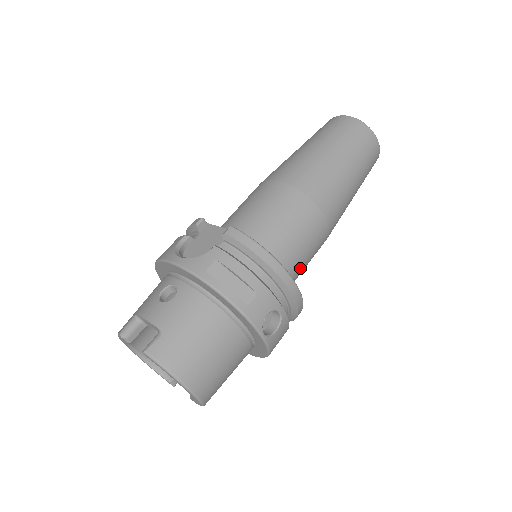
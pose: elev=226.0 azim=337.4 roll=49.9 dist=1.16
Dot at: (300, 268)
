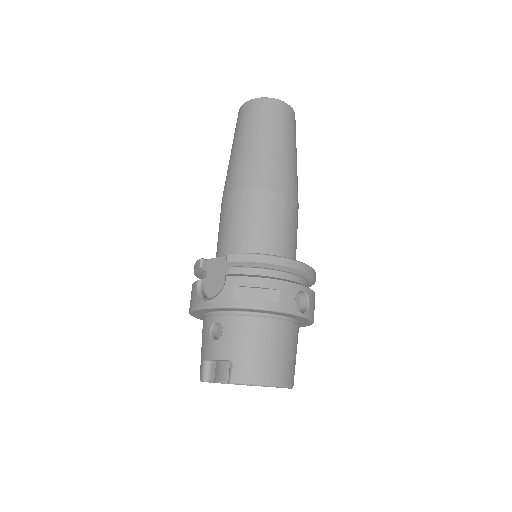
Dot at: (294, 245)
